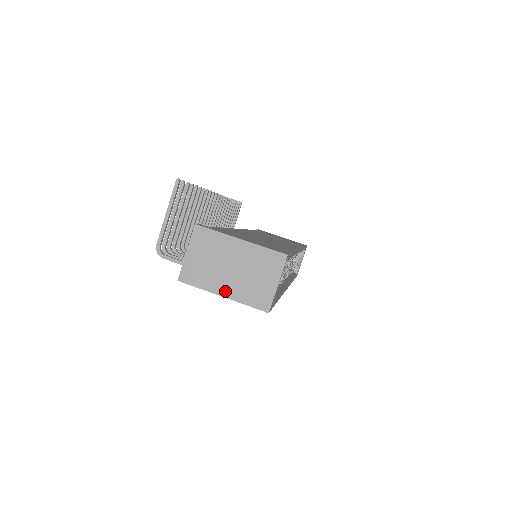
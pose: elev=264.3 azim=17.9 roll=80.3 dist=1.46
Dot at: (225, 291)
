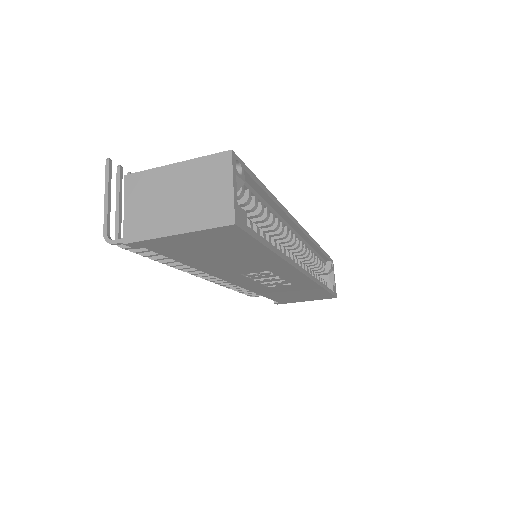
Dot at: (177, 227)
